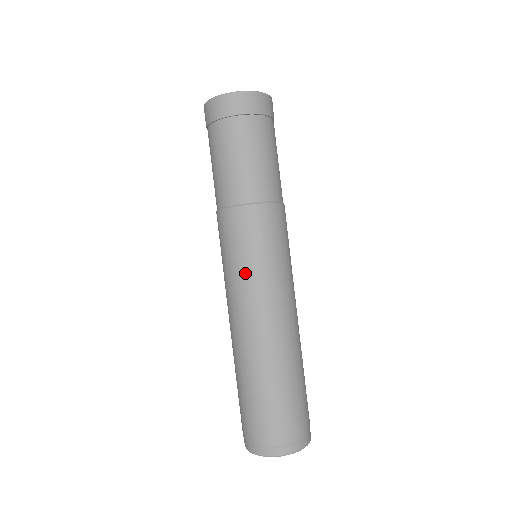
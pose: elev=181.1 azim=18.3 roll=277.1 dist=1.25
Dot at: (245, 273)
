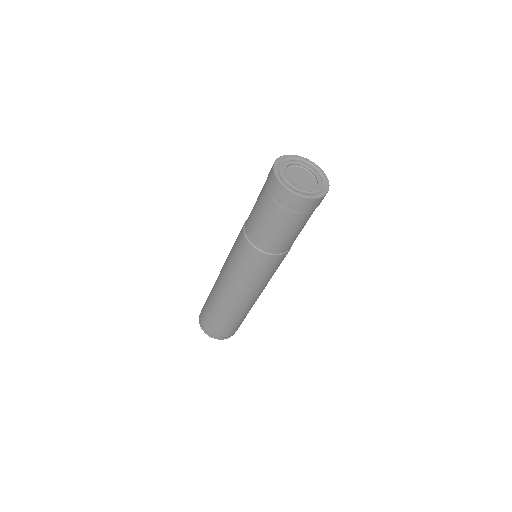
Dot at: (230, 263)
